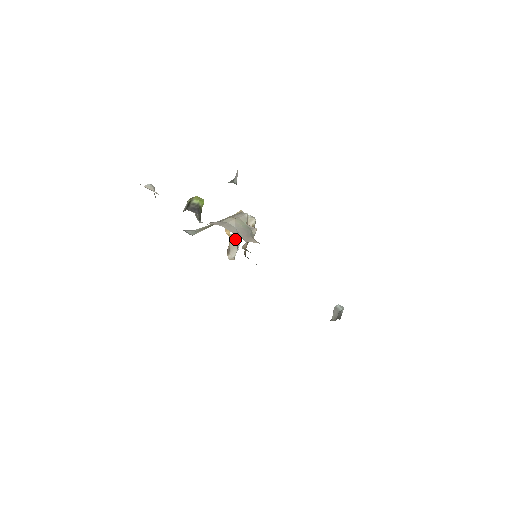
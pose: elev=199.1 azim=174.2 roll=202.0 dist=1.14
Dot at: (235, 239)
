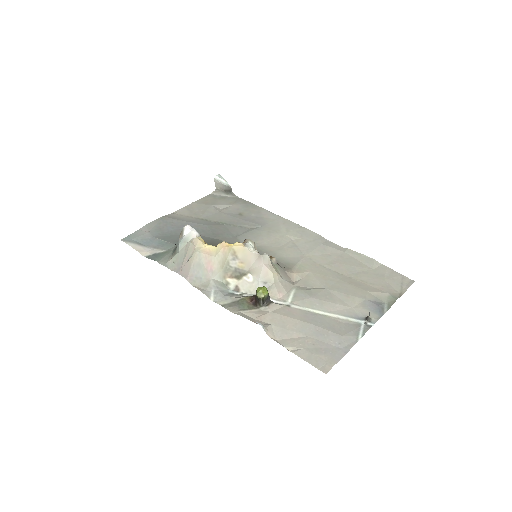
Dot at: (200, 236)
